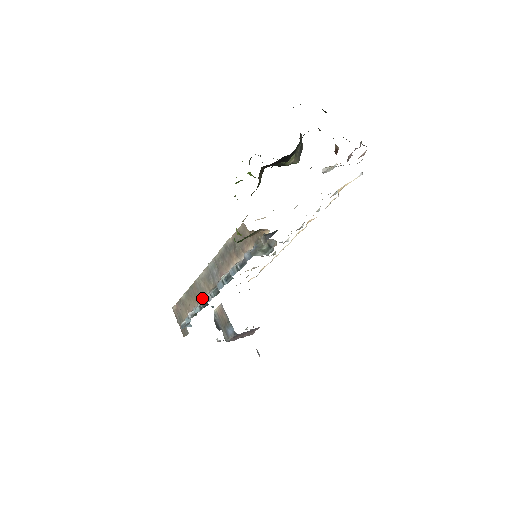
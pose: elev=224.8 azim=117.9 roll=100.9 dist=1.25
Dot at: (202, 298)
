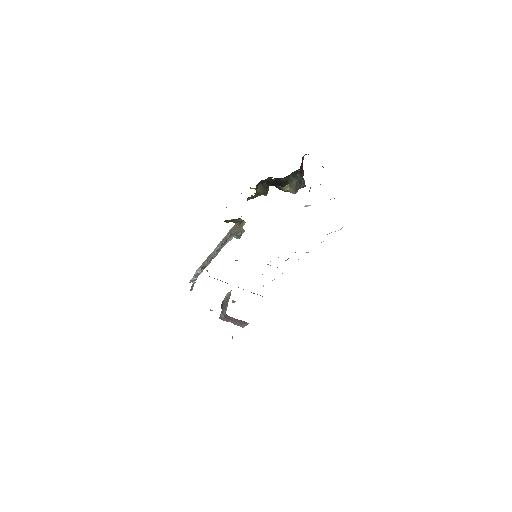
Dot at: occluded
